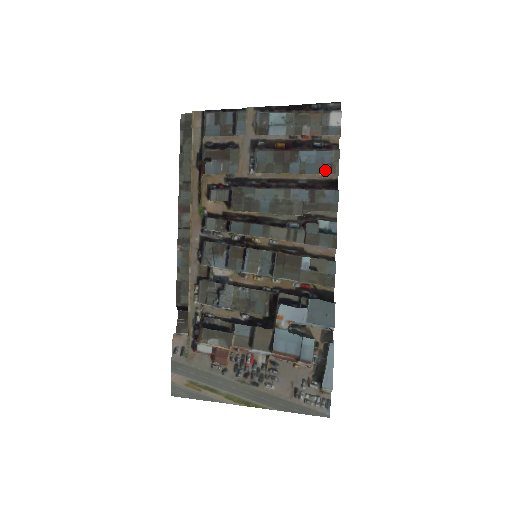
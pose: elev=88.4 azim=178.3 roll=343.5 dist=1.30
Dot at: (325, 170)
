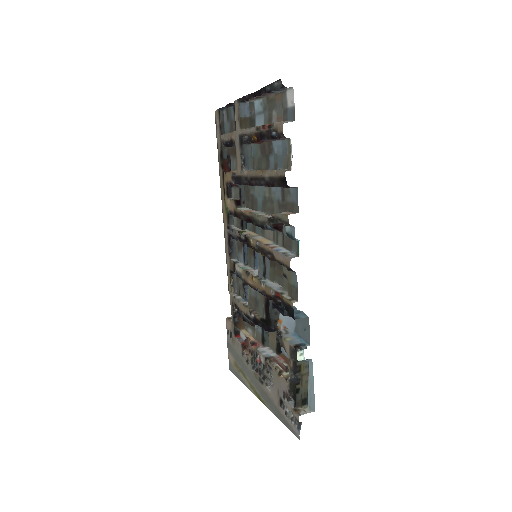
Dot at: occluded
